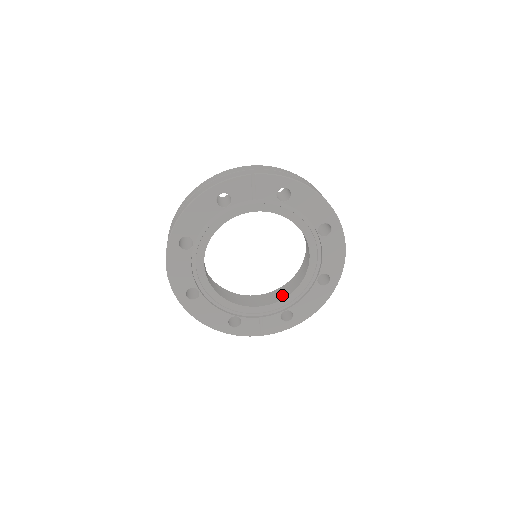
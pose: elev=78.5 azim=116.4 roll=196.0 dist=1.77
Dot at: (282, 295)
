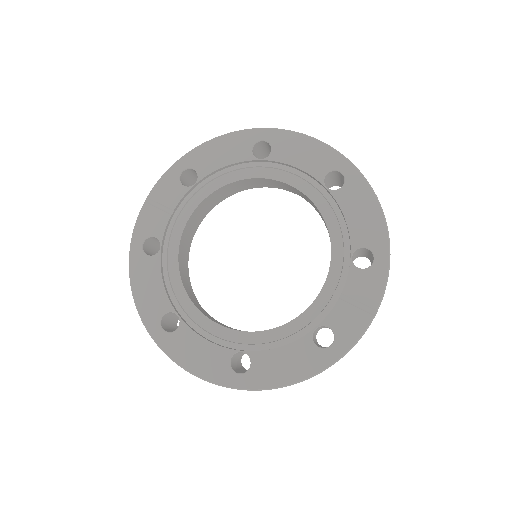
Dot at: occluded
